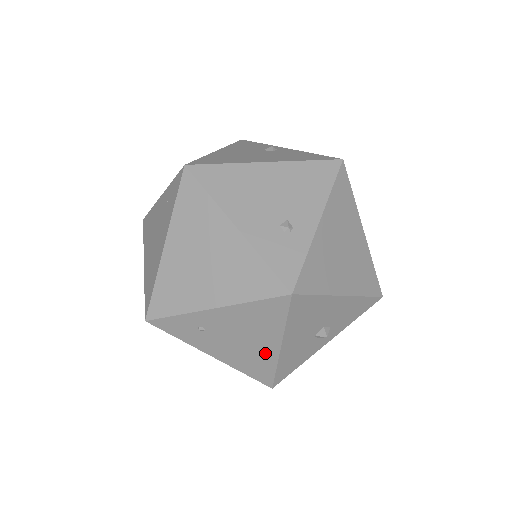
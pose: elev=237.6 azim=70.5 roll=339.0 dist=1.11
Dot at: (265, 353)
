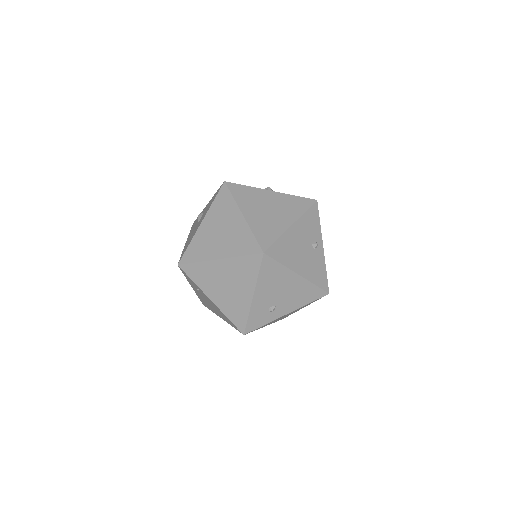
Dot at: (214, 311)
